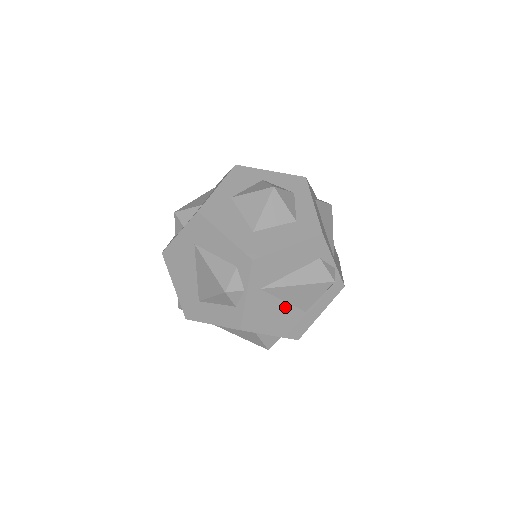
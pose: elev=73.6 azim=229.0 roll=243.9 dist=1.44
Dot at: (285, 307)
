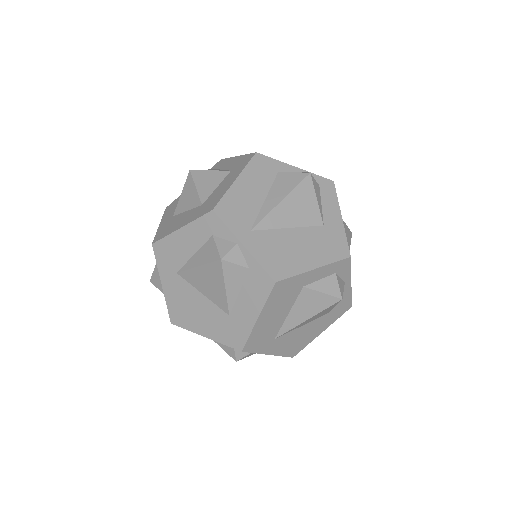
Dot at: (297, 233)
